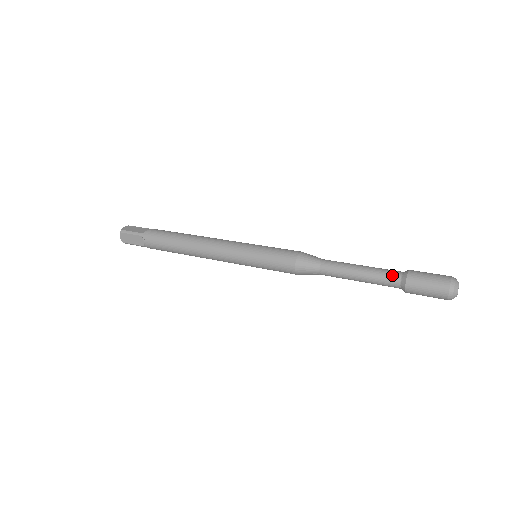
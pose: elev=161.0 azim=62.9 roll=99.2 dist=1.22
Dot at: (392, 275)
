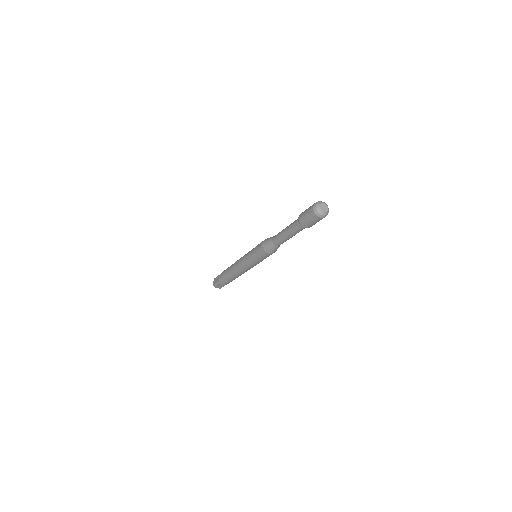
Dot at: occluded
